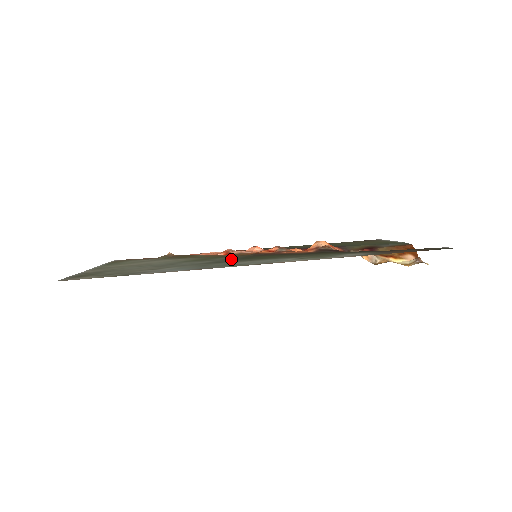
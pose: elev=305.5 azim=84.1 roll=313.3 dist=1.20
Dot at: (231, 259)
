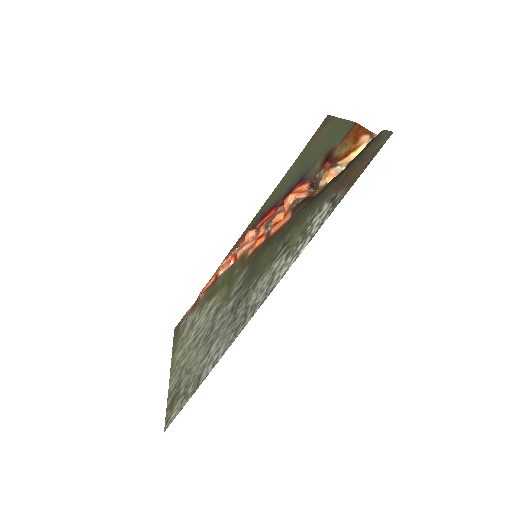
Dot at: (243, 285)
